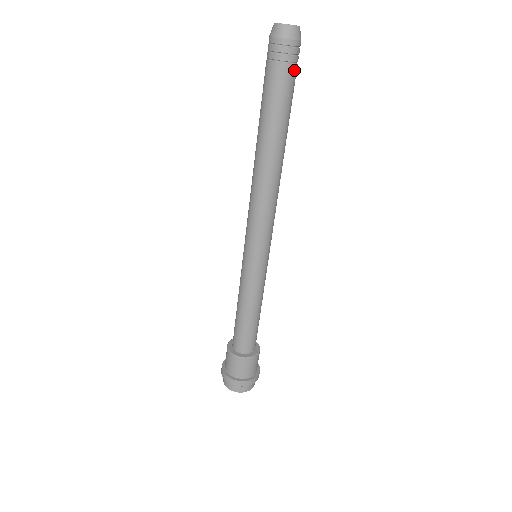
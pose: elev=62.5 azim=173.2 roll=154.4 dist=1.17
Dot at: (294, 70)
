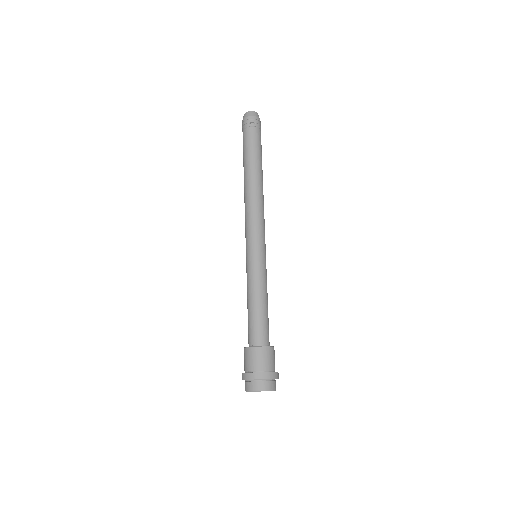
Dot at: (258, 131)
